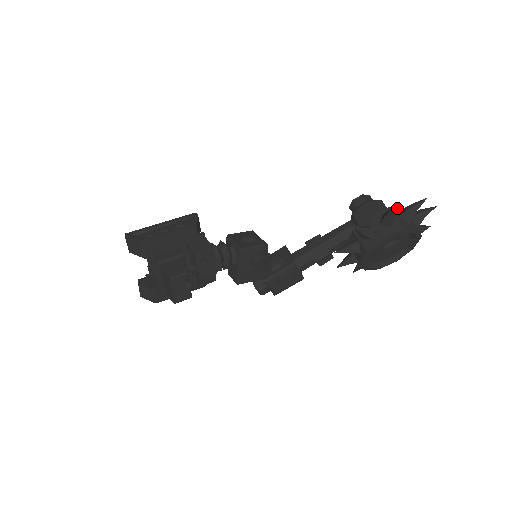
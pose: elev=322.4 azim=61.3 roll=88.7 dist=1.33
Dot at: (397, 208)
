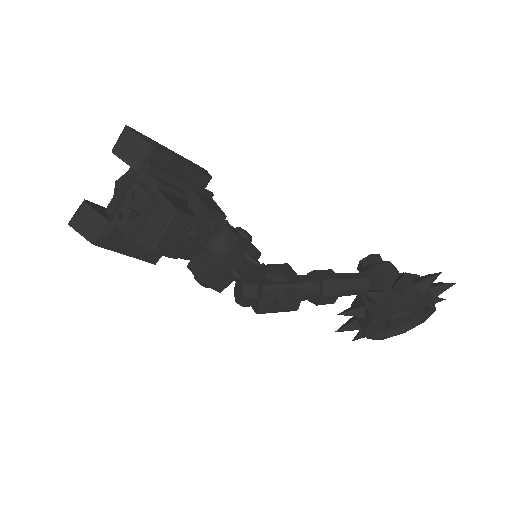
Dot at: occluded
